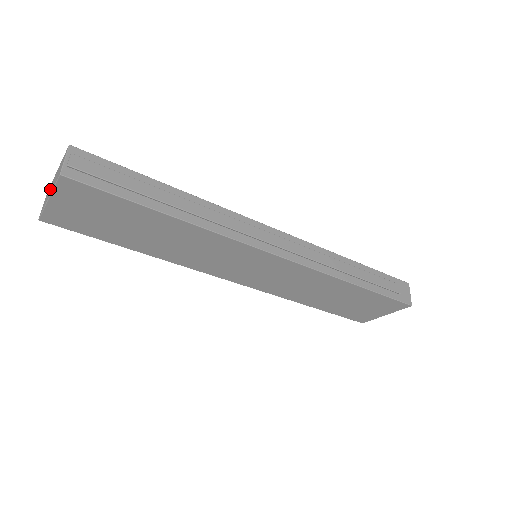
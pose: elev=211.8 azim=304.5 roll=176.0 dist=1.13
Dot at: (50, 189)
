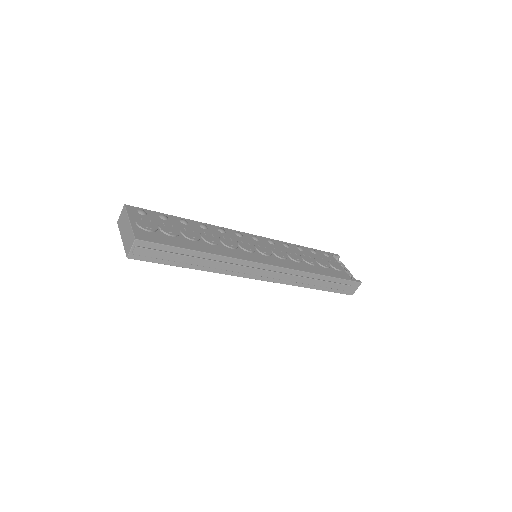
Dot at: (124, 227)
